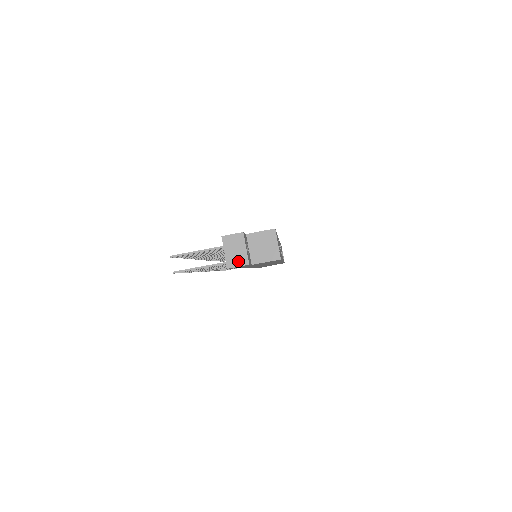
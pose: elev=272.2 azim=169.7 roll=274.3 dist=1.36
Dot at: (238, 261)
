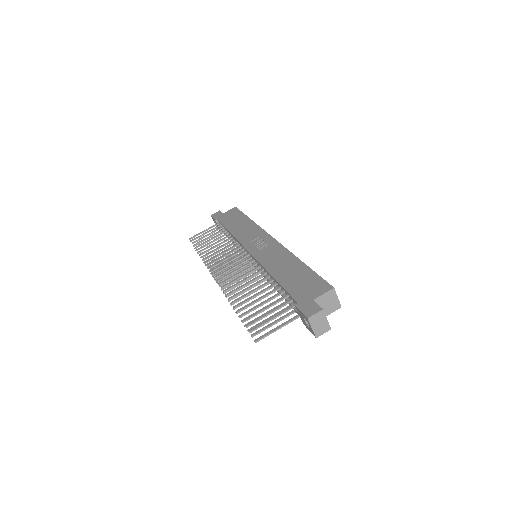
Dot at: (323, 330)
